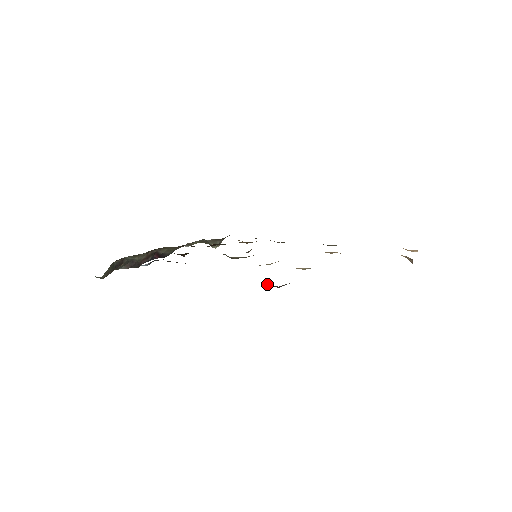
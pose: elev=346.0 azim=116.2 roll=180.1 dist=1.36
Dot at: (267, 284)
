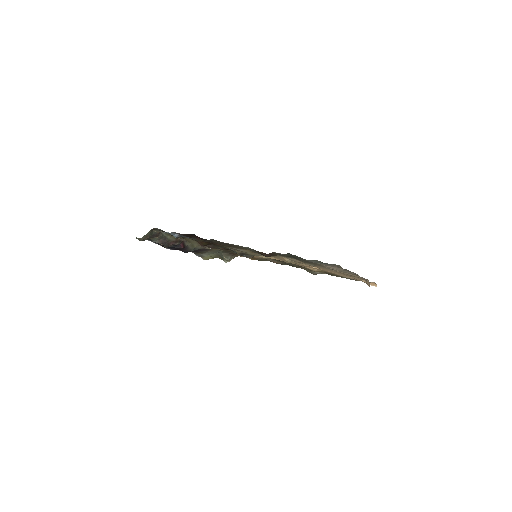
Dot at: (259, 252)
